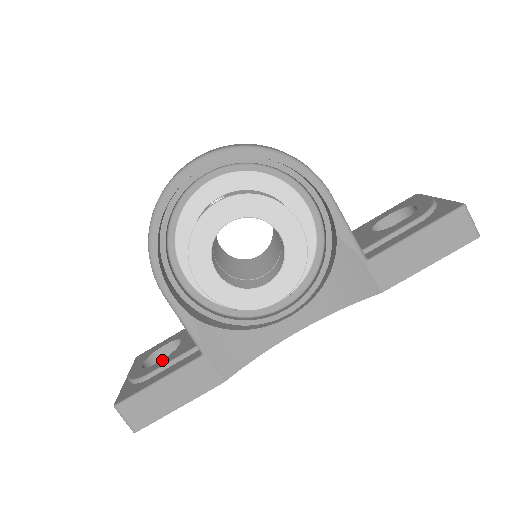
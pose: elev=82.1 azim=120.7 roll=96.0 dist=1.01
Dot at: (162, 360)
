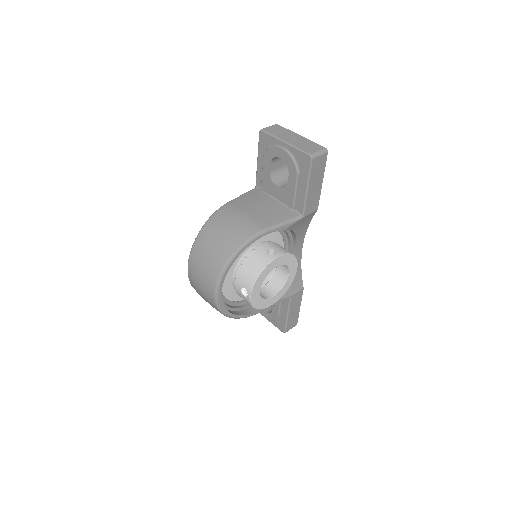
Dot at: (274, 307)
